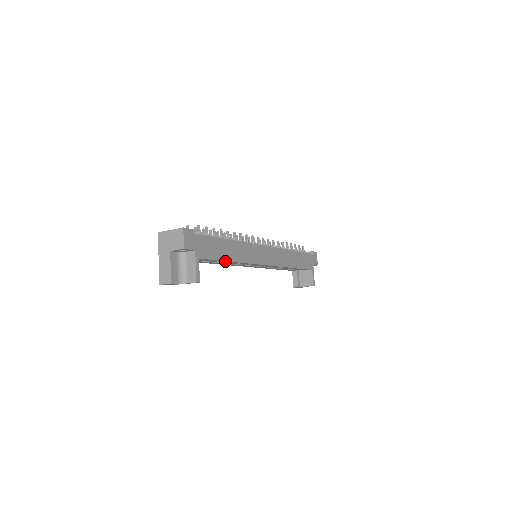
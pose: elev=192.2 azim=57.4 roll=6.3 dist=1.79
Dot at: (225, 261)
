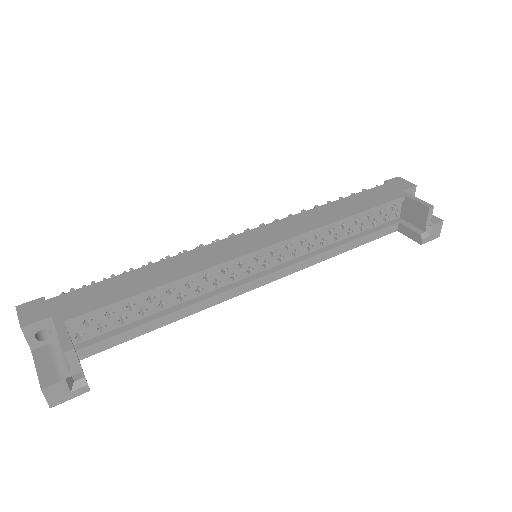
Dot at: (145, 294)
